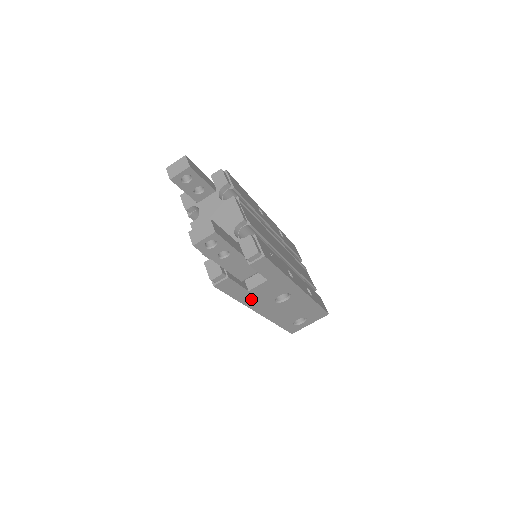
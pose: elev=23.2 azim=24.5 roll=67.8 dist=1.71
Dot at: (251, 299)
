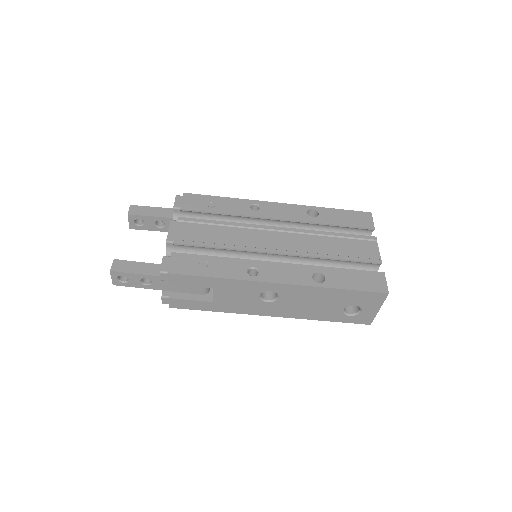
Dot at: (231, 307)
